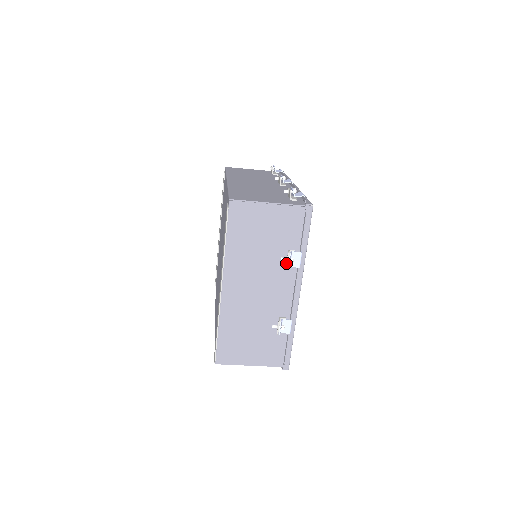
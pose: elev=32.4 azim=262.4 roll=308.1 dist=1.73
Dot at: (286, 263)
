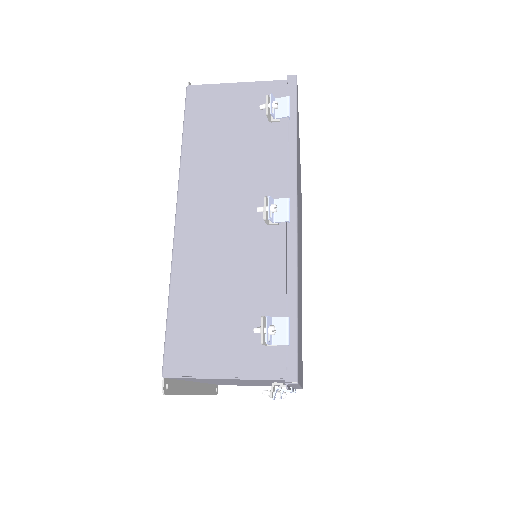
Dot at: occluded
